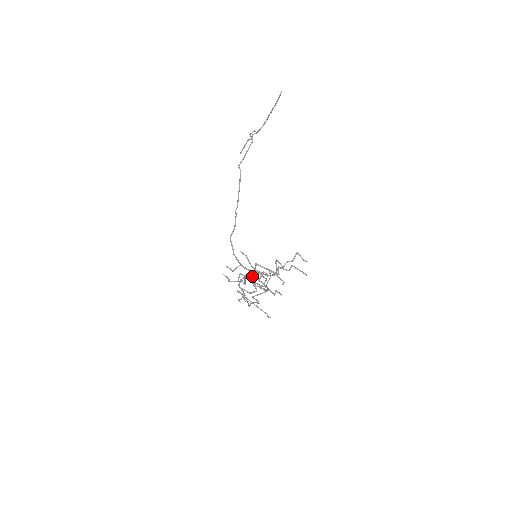
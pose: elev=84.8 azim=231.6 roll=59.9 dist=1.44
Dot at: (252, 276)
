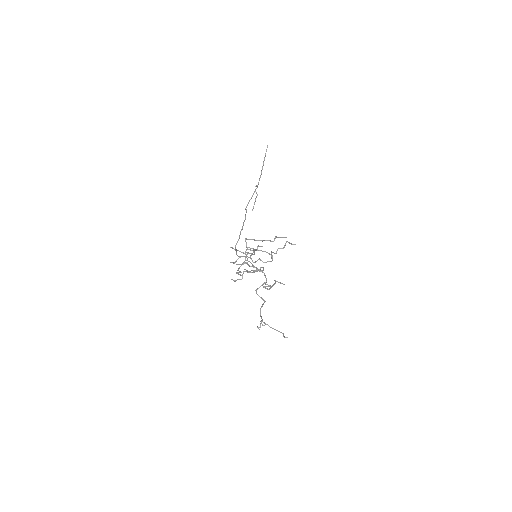
Dot at: occluded
